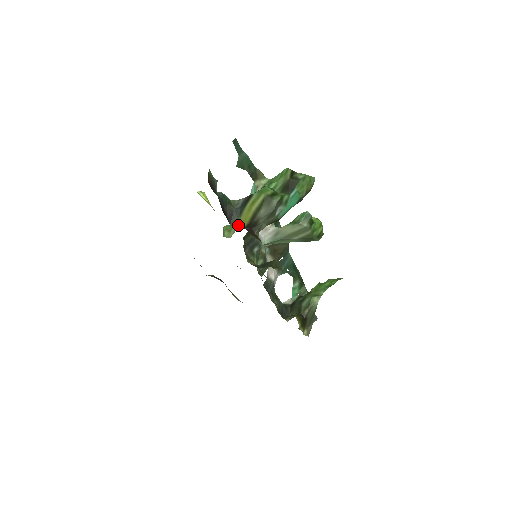
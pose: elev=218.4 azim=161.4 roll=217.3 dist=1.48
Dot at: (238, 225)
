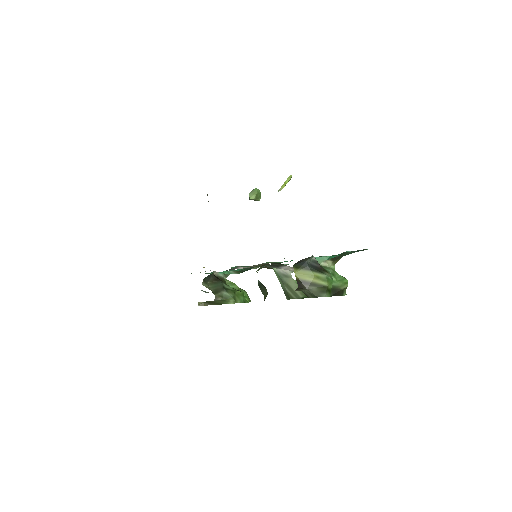
Dot at: (295, 271)
